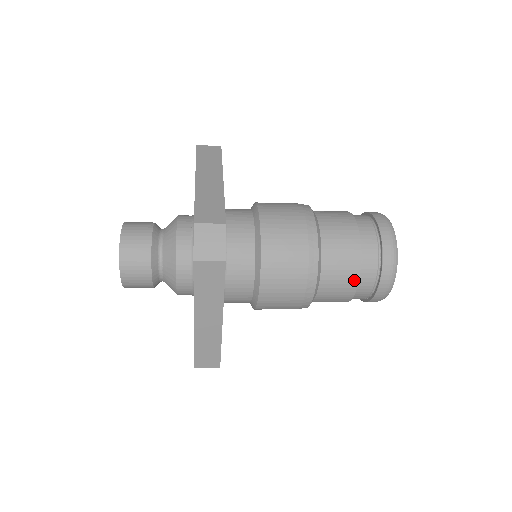
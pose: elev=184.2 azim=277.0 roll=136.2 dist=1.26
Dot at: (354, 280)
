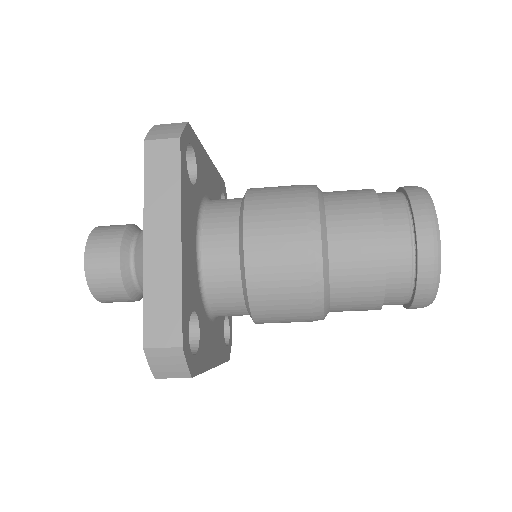
Dot at: (376, 225)
